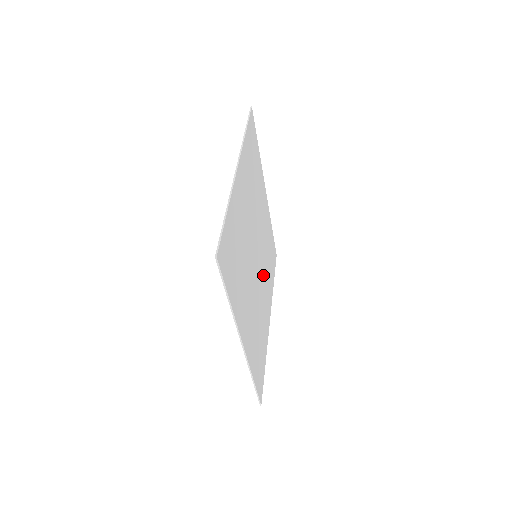
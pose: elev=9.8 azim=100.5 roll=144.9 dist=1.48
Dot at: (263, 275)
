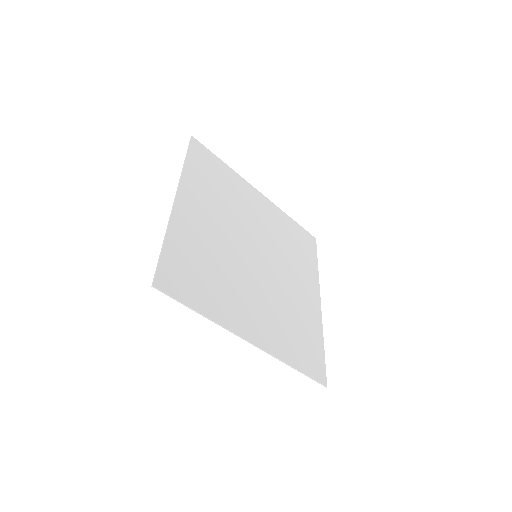
Dot at: (283, 267)
